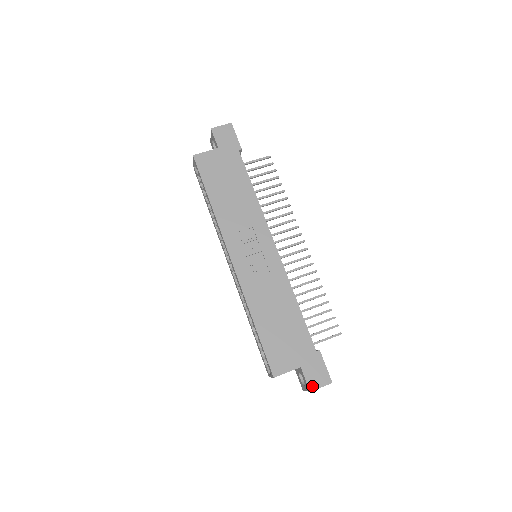
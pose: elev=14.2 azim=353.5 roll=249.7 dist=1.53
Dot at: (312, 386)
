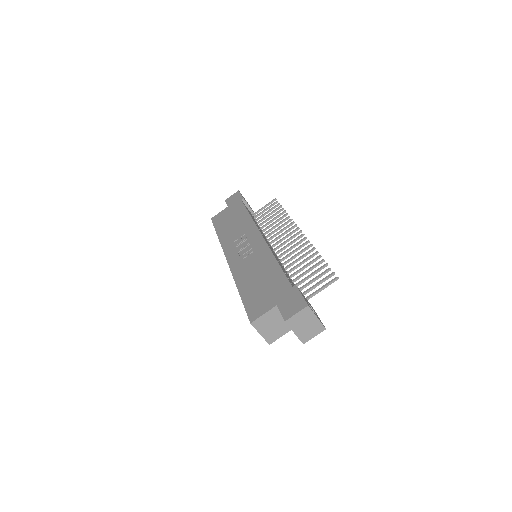
Dot at: (287, 316)
